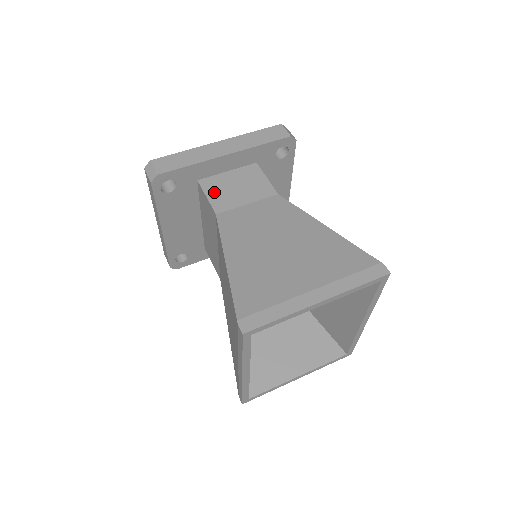
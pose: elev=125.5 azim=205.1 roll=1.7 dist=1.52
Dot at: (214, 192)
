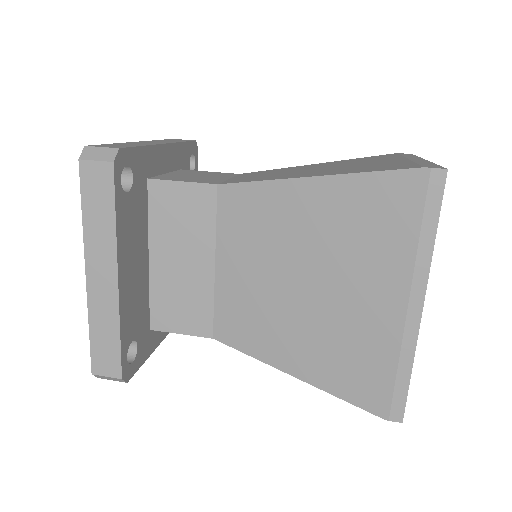
Dot at: (183, 179)
